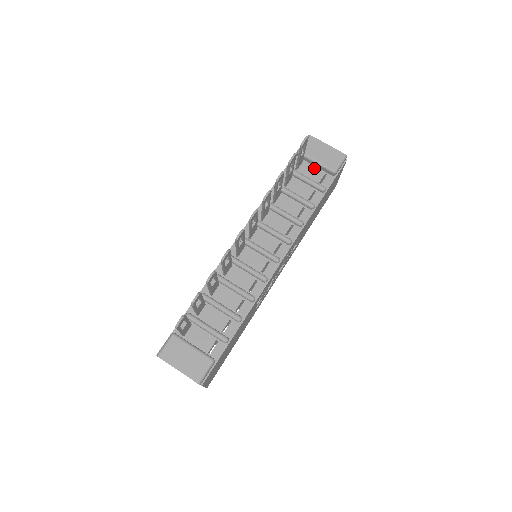
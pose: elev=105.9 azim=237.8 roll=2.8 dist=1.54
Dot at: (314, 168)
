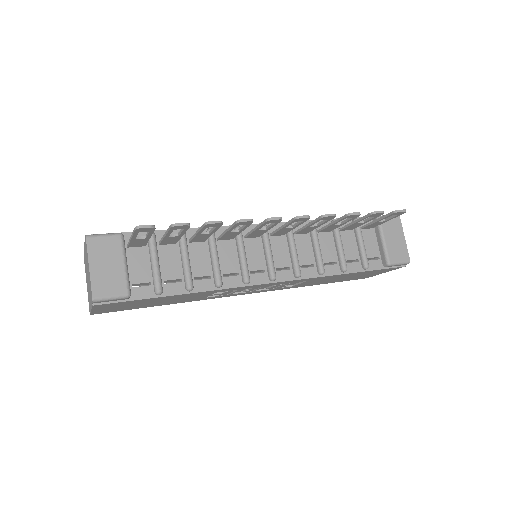
Dot at: (376, 243)
